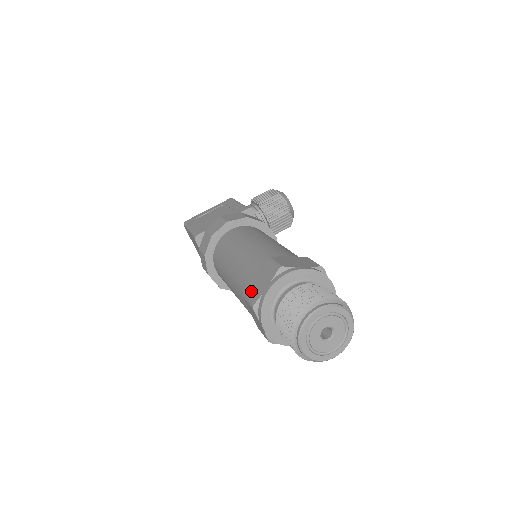
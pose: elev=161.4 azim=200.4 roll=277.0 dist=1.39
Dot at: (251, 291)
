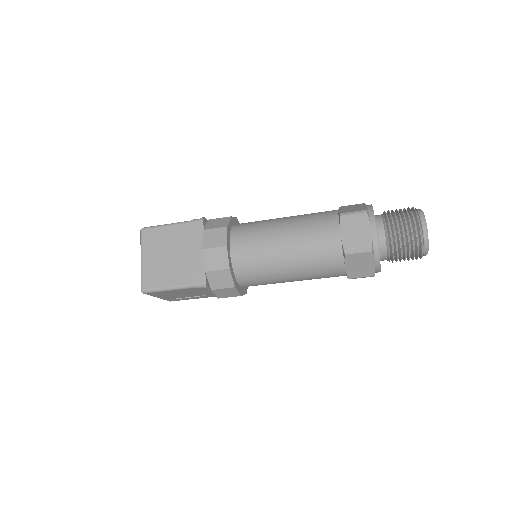
Dot at: (350, 210)
